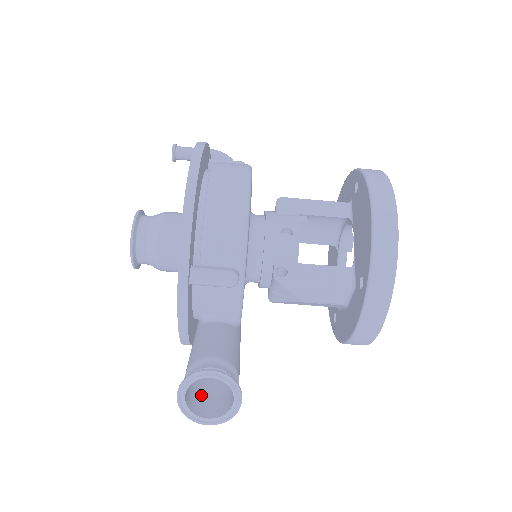
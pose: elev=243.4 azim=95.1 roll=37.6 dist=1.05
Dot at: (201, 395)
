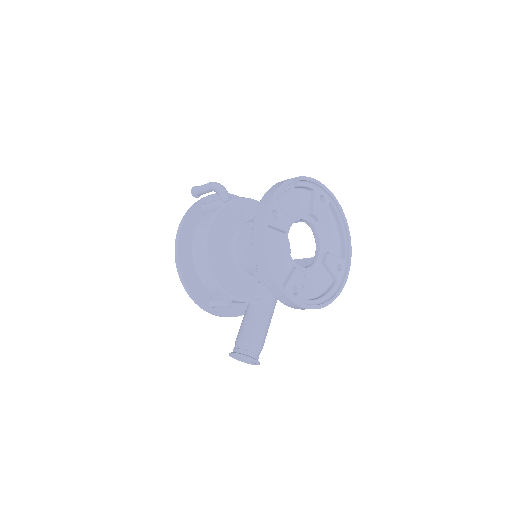
Dot at: occluded
